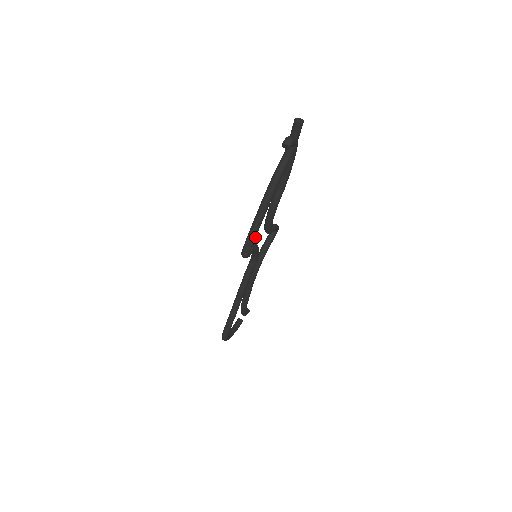
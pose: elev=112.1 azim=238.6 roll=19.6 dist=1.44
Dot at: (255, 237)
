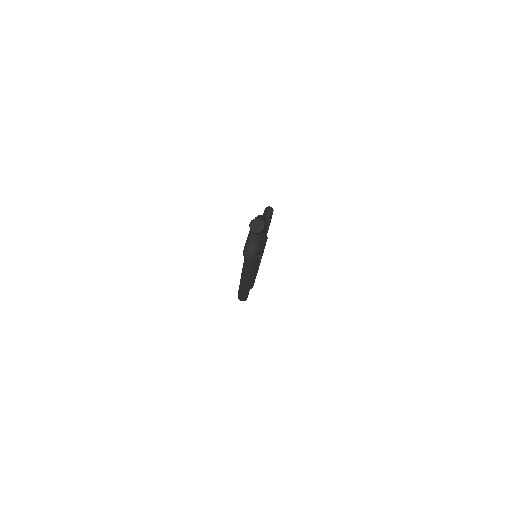
Dot at: (248, 292)
